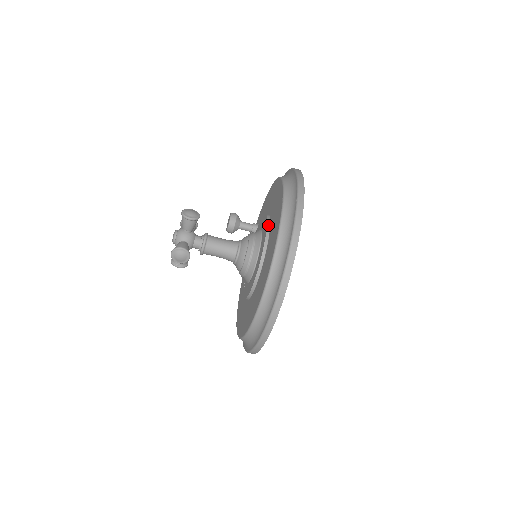
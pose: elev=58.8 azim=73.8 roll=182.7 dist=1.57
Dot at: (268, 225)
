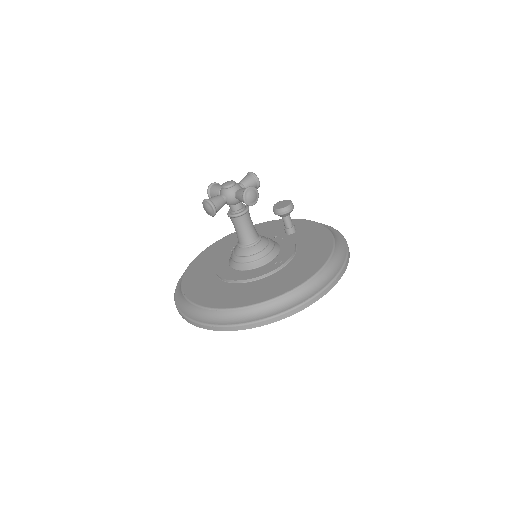
Dot at: (278, 269)
